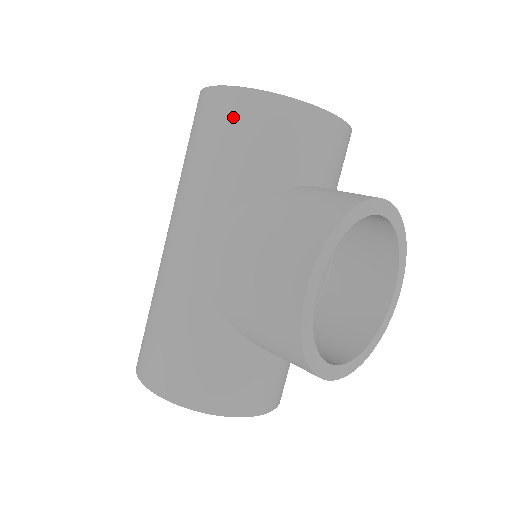
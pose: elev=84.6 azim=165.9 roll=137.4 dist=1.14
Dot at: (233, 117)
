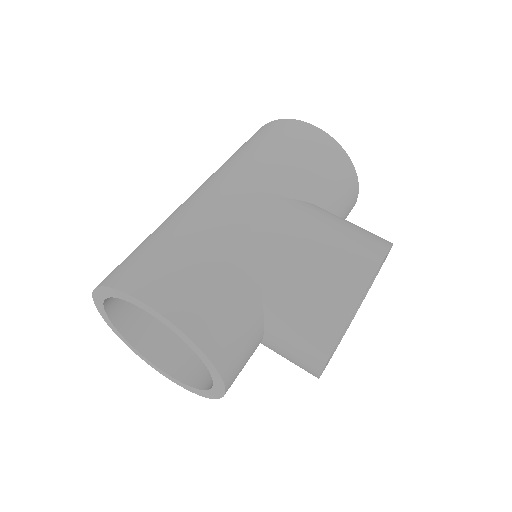
Dot at: (318, 147)
